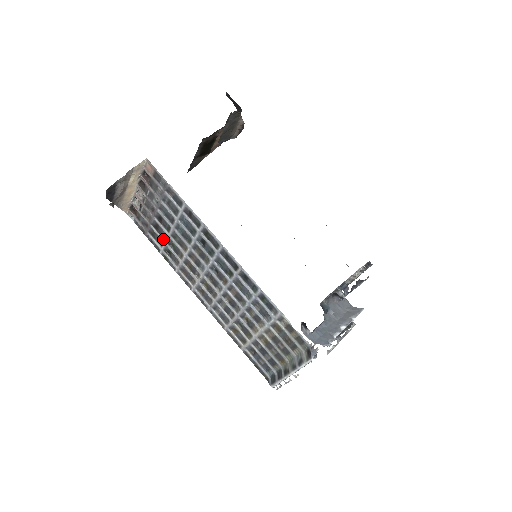
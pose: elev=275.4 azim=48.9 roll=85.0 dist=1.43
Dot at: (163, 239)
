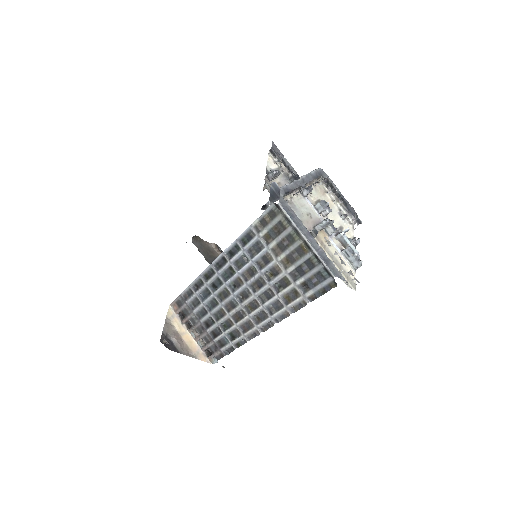
Dot at: (222, 334)
